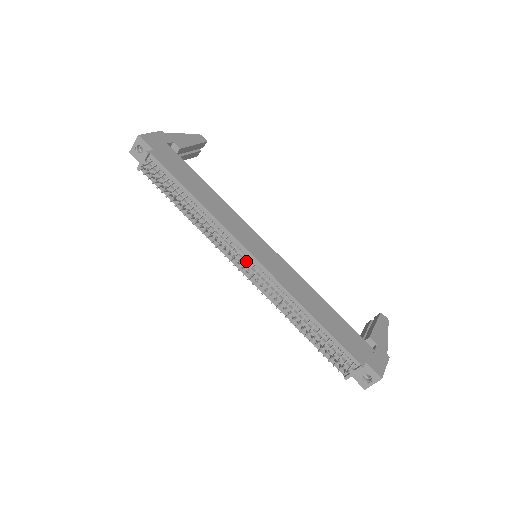
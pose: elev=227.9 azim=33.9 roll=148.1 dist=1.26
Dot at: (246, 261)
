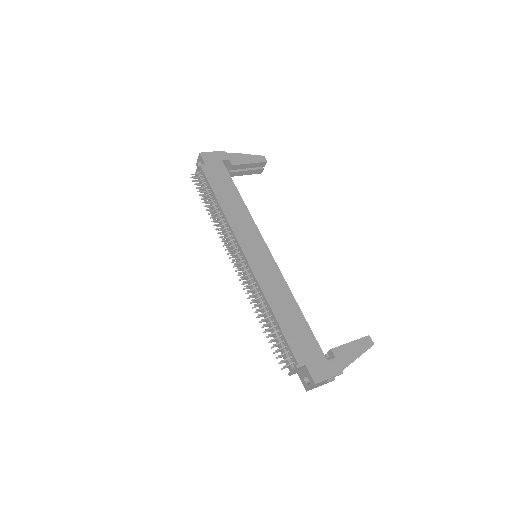
Dot at: (240, 257)
